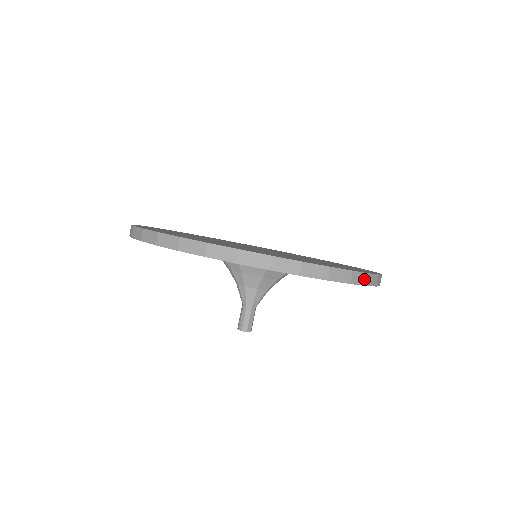
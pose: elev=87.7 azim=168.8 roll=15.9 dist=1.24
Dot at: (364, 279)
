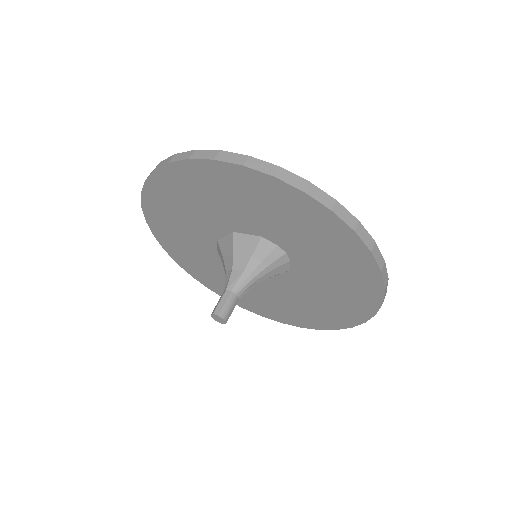
Dot at: (240, 160)
